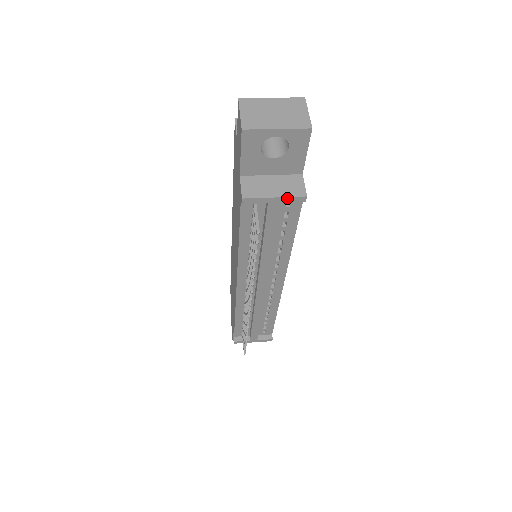
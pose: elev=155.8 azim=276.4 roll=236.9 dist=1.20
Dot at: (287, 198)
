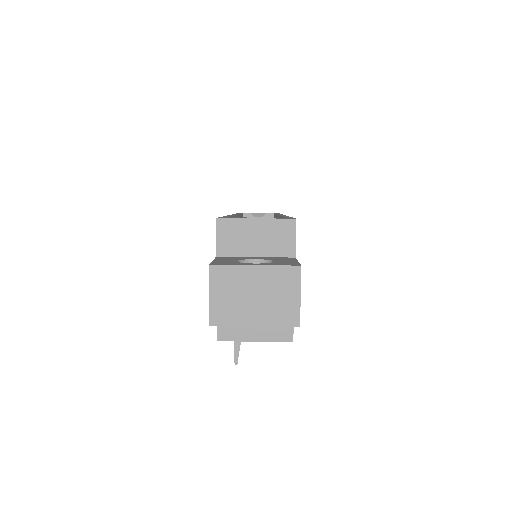
Dot at: (270, 341)
